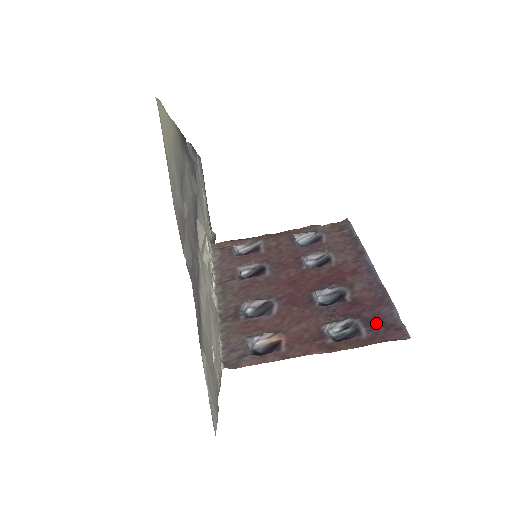
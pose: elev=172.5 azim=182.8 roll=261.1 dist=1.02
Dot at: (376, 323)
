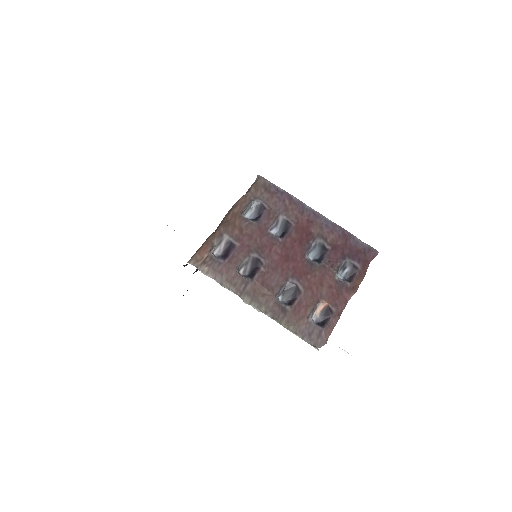
Dot at: (357, 254)
